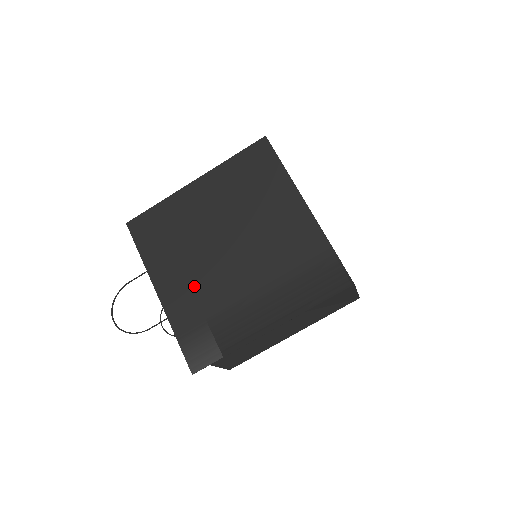
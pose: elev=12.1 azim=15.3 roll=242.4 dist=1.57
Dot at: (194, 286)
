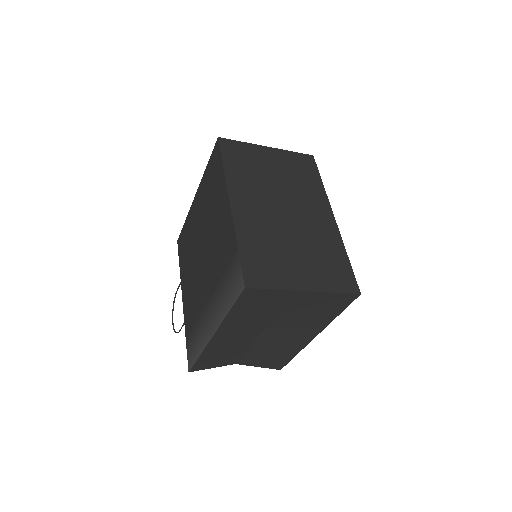
Dot at: (192, 293)
